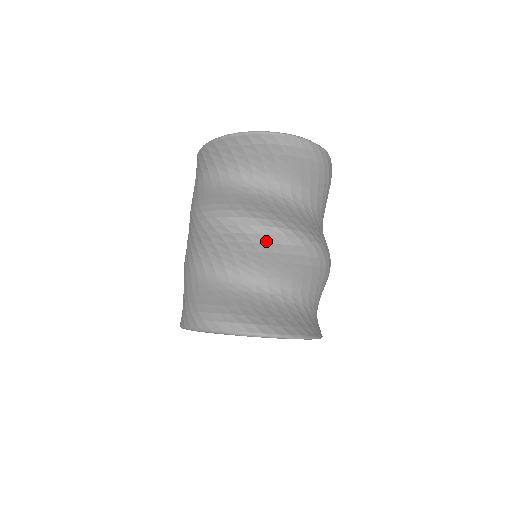
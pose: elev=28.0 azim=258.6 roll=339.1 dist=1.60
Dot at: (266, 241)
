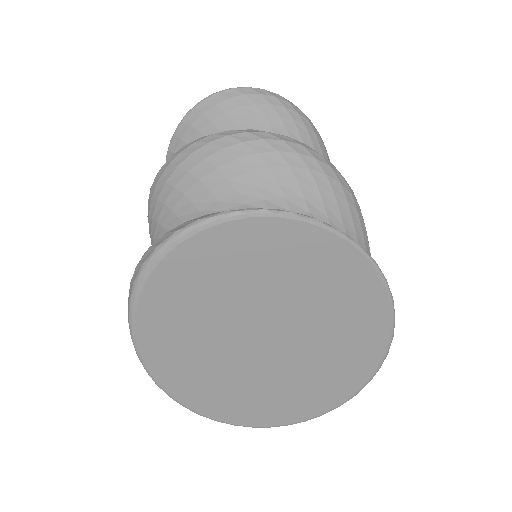
Dot at: (220, 147)
